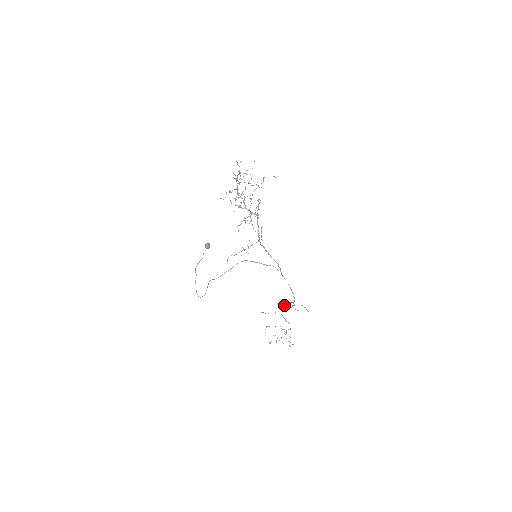
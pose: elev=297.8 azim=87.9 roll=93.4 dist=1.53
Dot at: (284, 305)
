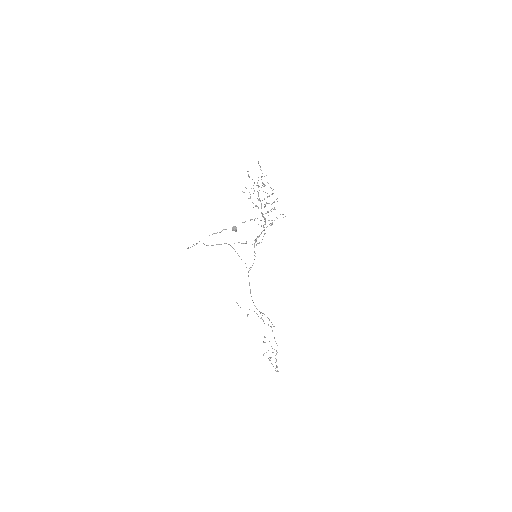
Dot at: occluded
